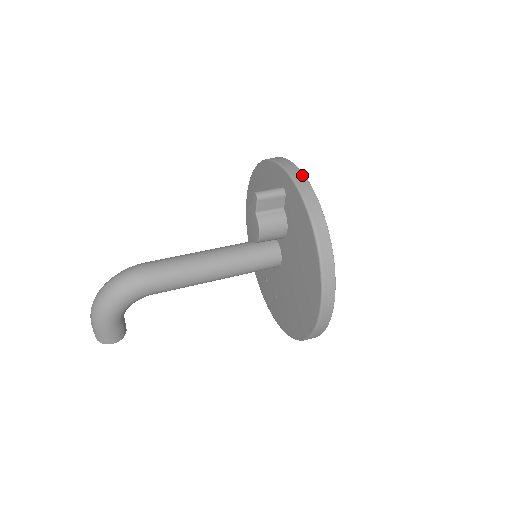
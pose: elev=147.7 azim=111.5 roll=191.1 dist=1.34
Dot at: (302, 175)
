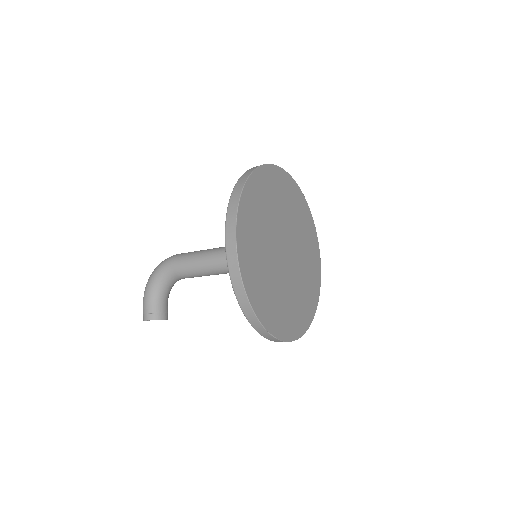
Dot at: (275, 166)
